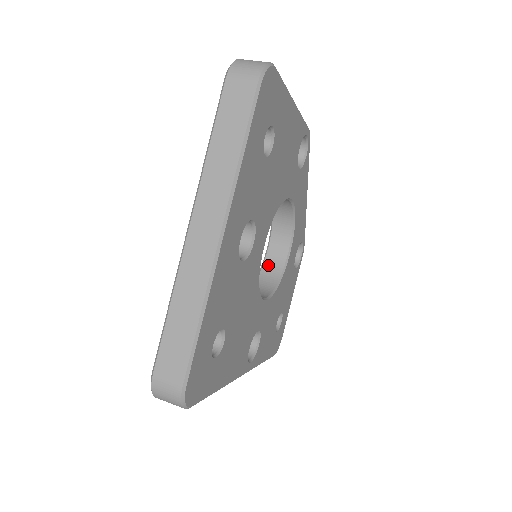
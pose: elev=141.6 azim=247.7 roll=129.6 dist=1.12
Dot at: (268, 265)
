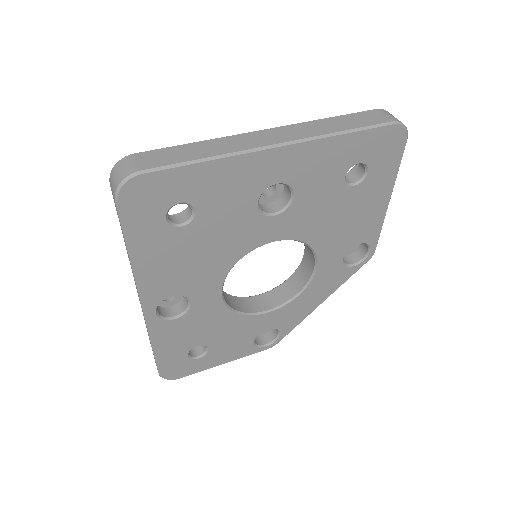
Dot at: (246, 301)
